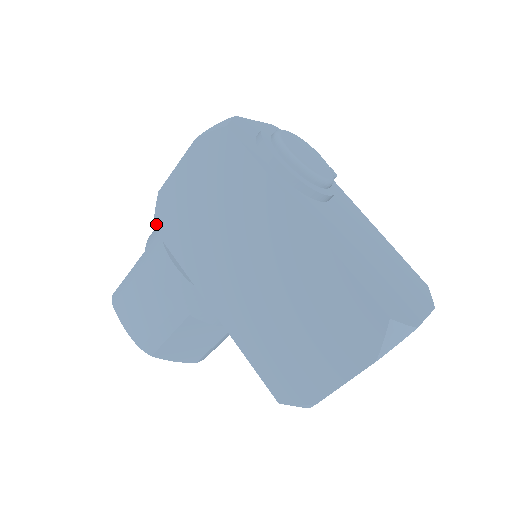
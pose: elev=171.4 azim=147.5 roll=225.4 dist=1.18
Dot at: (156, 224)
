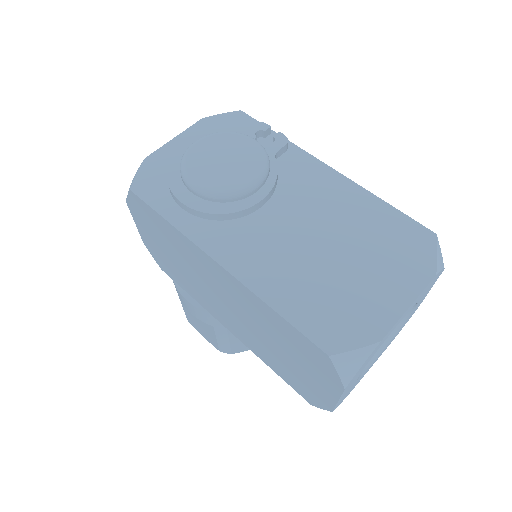
Dot at: (161, 267)
